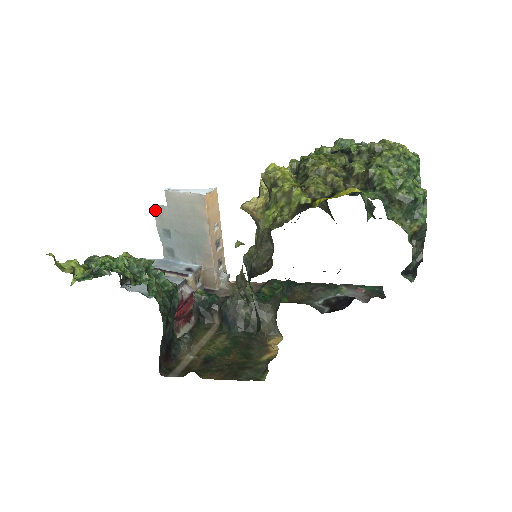
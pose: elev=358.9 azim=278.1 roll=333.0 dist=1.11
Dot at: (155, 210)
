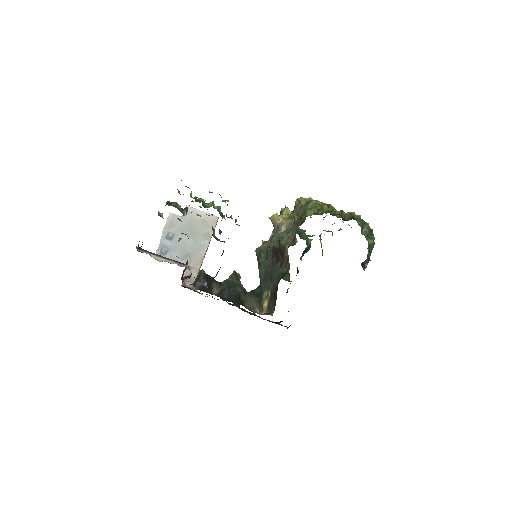
Dot at: (170, 216)
